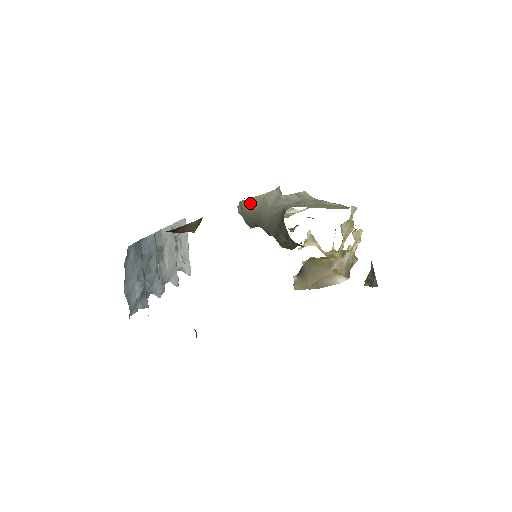
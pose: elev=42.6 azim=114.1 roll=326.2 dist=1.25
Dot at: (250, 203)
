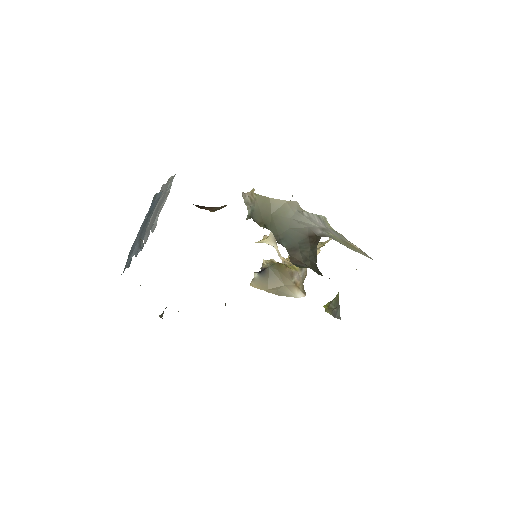
Dot at: (268, 202)
